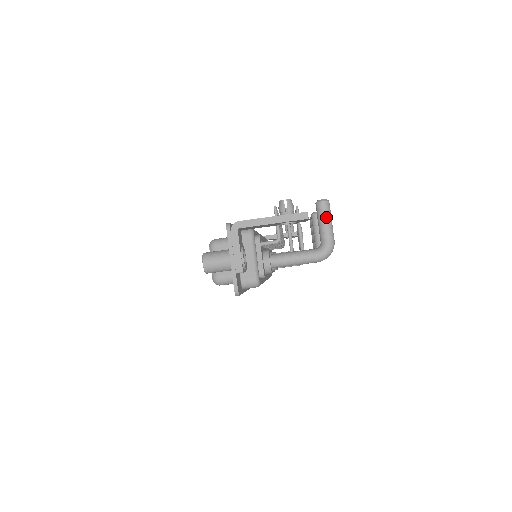
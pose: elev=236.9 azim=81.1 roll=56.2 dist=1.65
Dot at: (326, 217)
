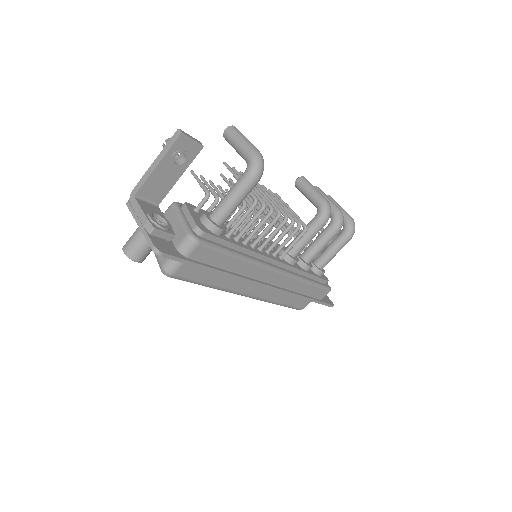
Dot at: (235, 138)
